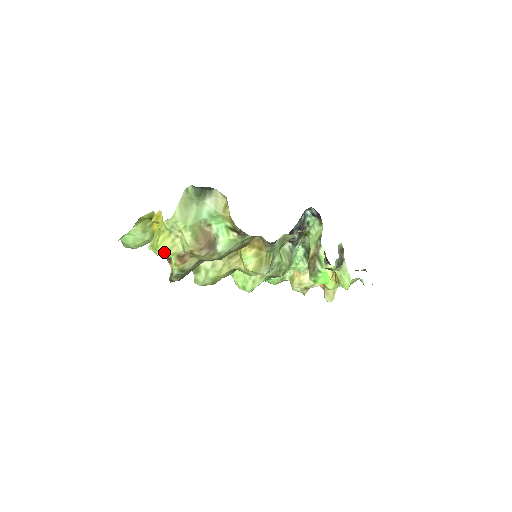
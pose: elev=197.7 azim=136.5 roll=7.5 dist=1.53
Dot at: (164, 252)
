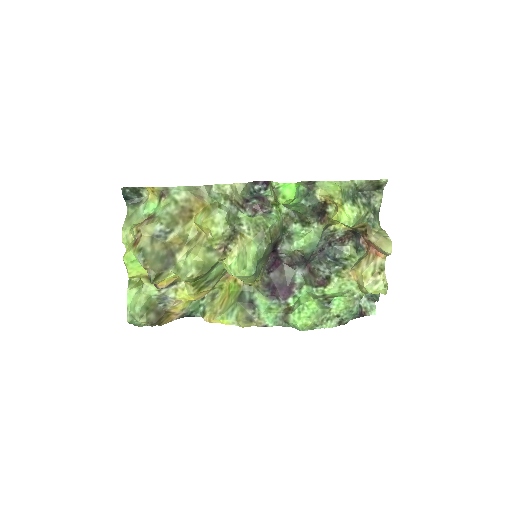
Dot at: (126, 254)
